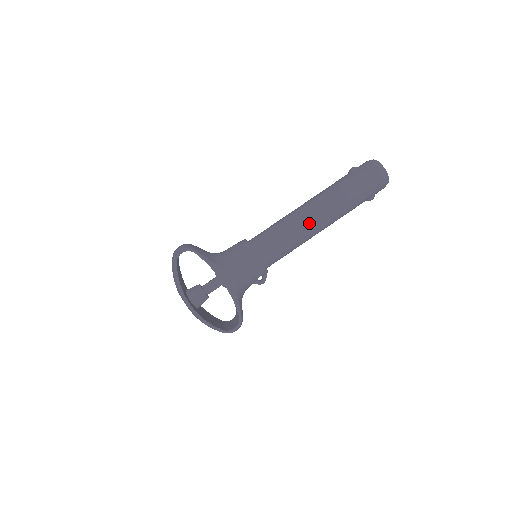
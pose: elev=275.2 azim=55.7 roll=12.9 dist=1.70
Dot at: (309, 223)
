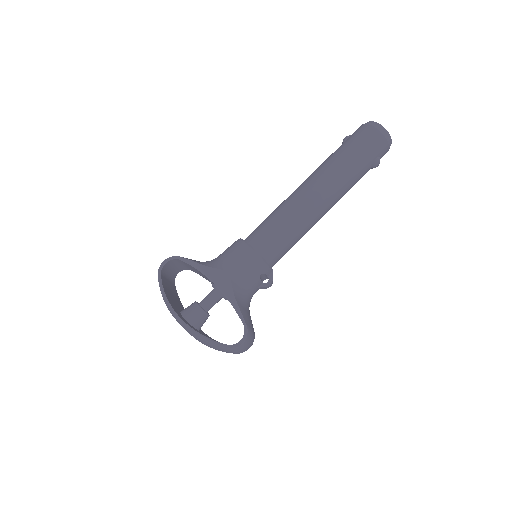
Dot at: (305, 200)
